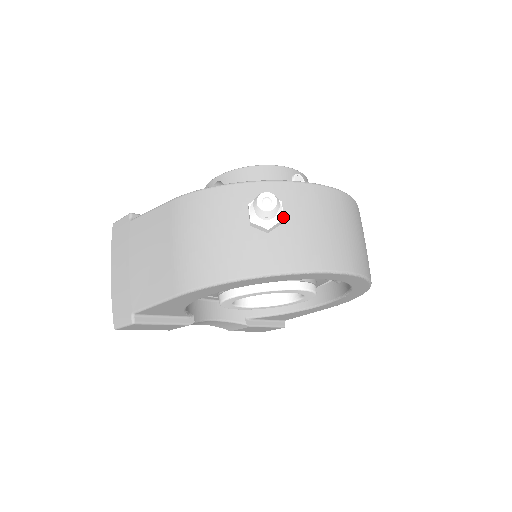
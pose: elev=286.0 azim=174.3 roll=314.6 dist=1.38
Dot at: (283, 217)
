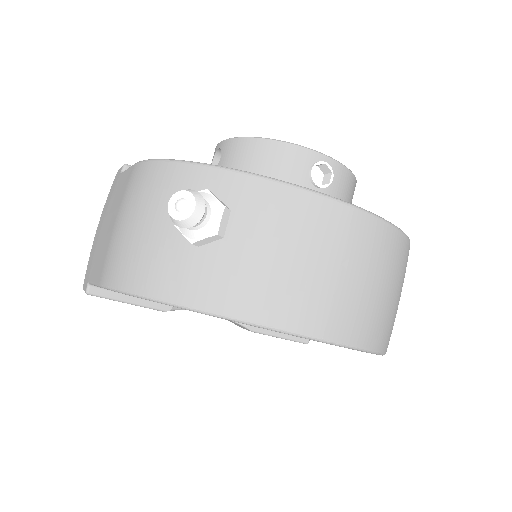
Dot at: (217, 231)
